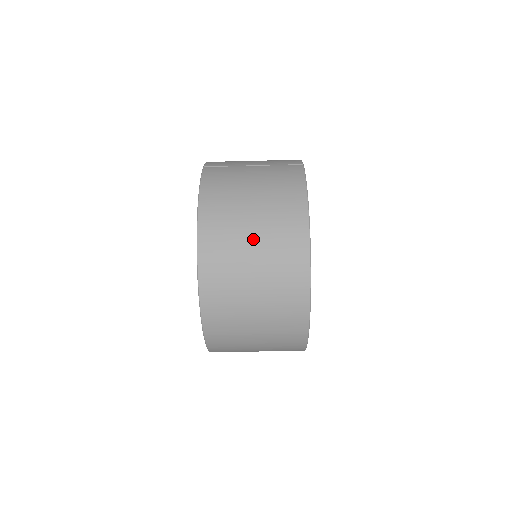
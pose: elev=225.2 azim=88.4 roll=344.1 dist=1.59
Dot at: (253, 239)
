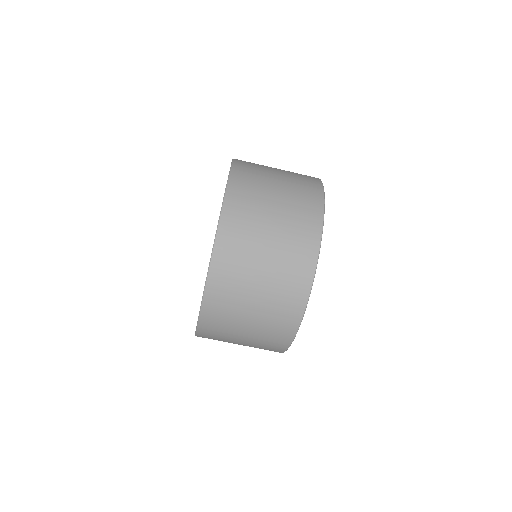
Dot at: (275, 204)
